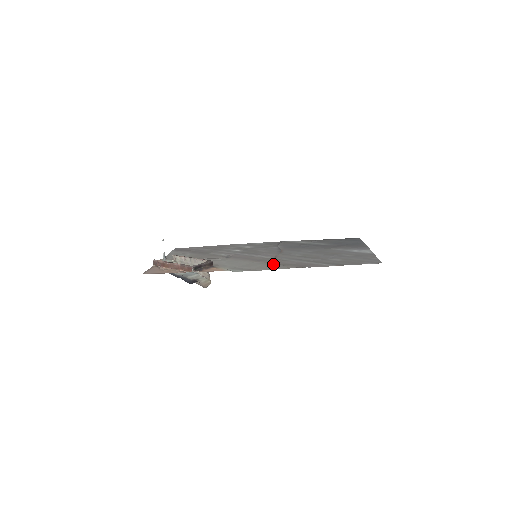
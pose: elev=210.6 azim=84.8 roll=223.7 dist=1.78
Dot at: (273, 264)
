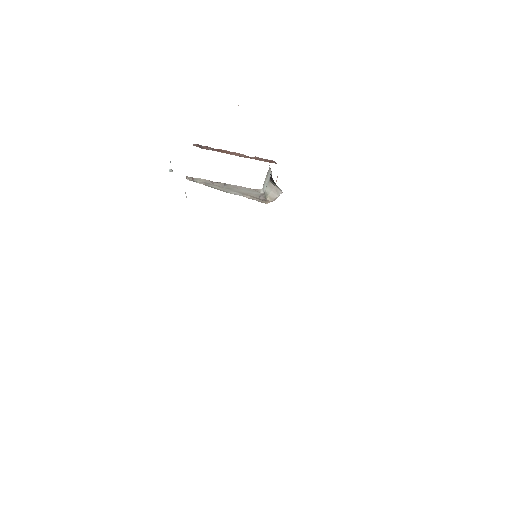
Dot at: occluded
